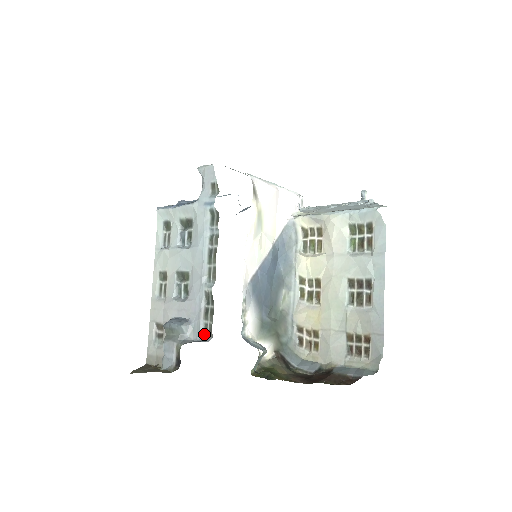
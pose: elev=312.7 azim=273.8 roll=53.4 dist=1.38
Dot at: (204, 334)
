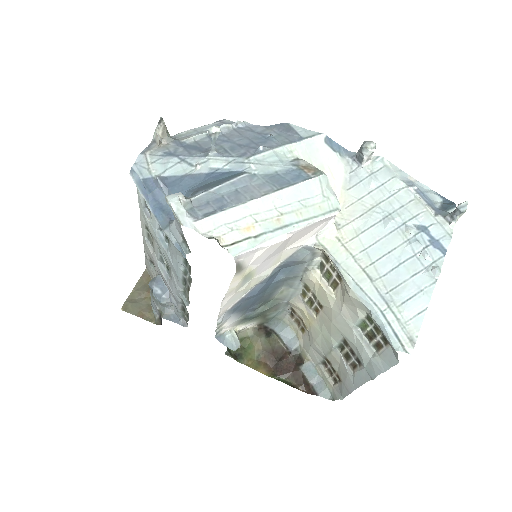
Dot at: (182, 317)
